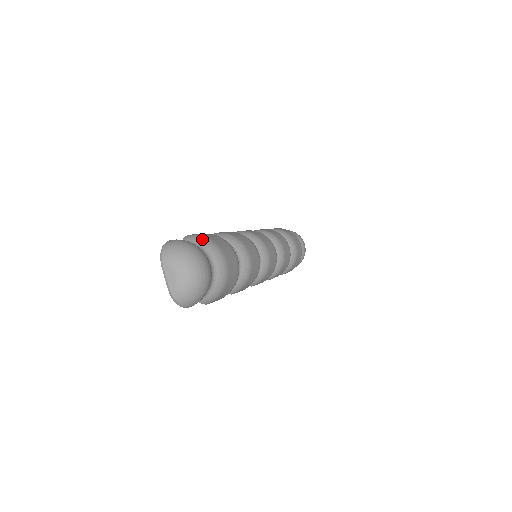
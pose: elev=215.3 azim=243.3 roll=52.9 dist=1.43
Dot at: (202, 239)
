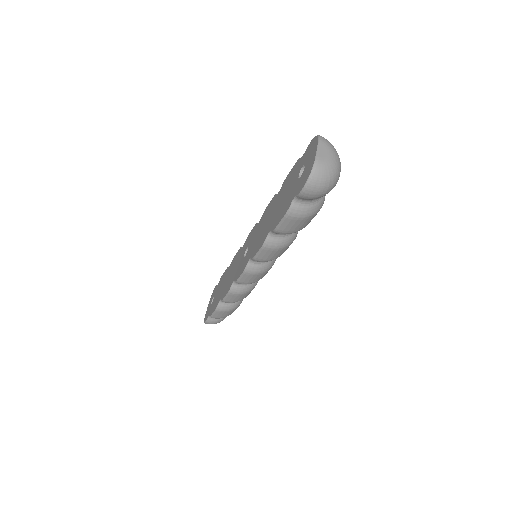
Dot at: occluded
